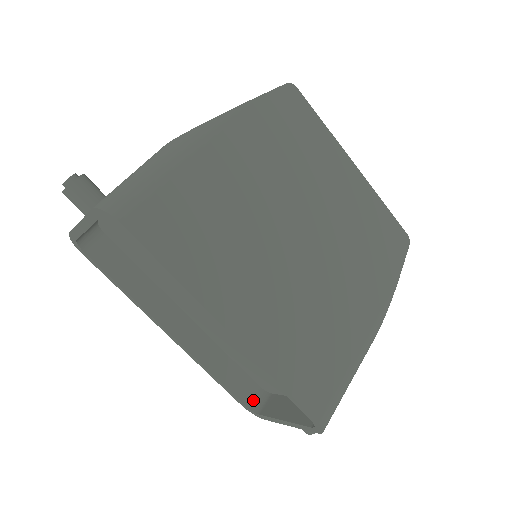
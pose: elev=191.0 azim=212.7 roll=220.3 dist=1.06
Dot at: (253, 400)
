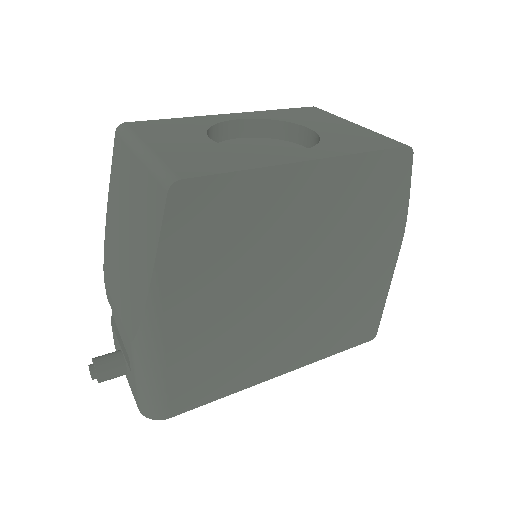
Dot at: occluded
